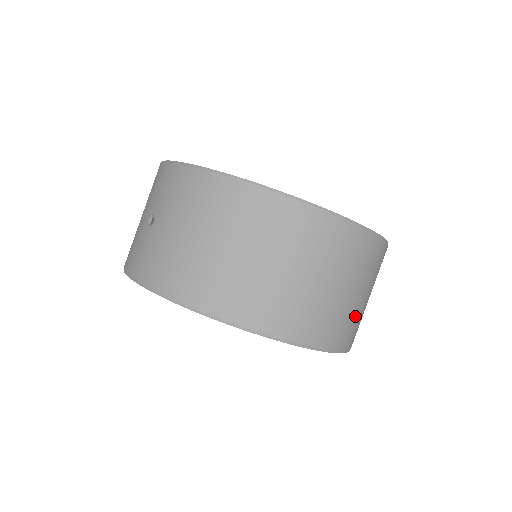
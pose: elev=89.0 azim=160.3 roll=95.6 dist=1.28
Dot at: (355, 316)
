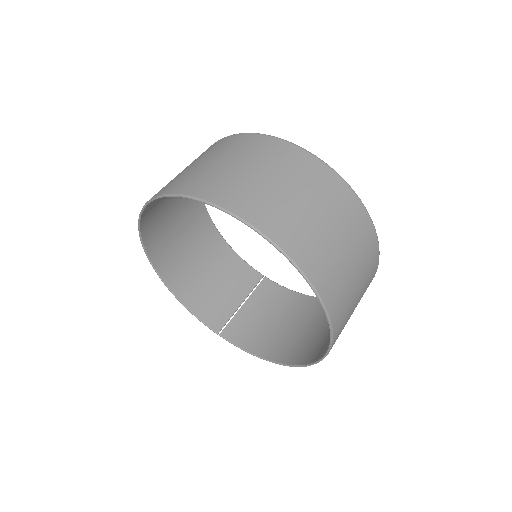
Dot at: (342, 279)
